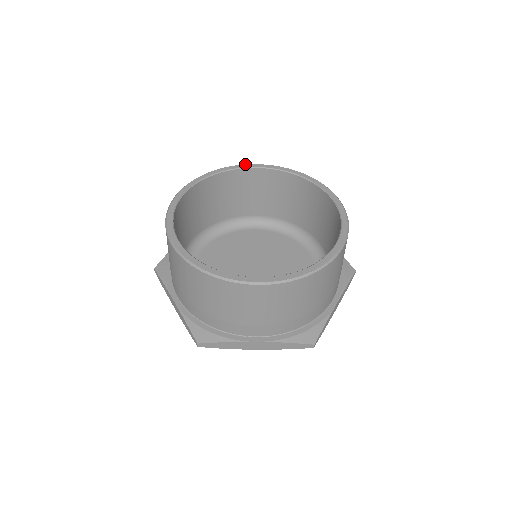
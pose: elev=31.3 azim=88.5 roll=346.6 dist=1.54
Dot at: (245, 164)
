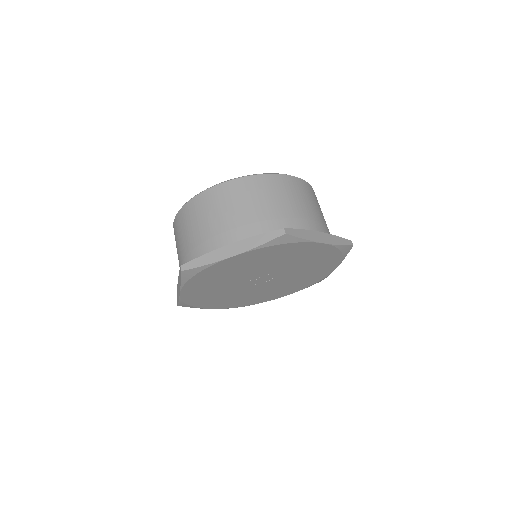
Dot at: occluded
